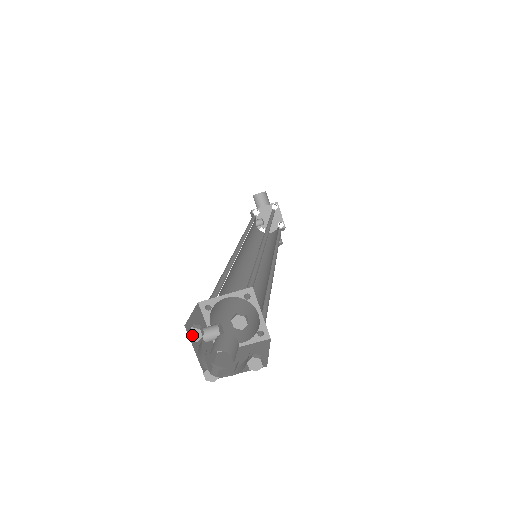
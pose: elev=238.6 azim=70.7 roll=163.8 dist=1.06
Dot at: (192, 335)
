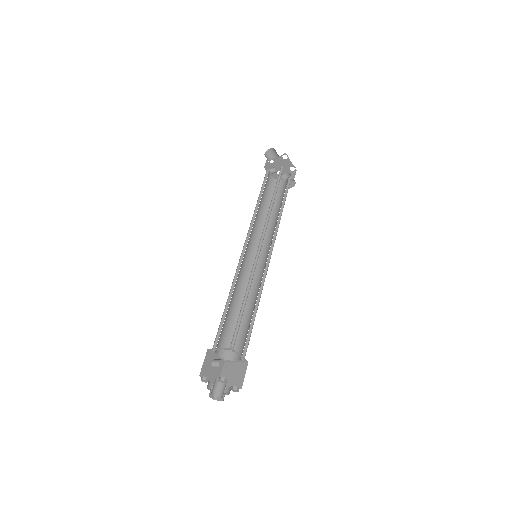
Dot at: (203, 381)
